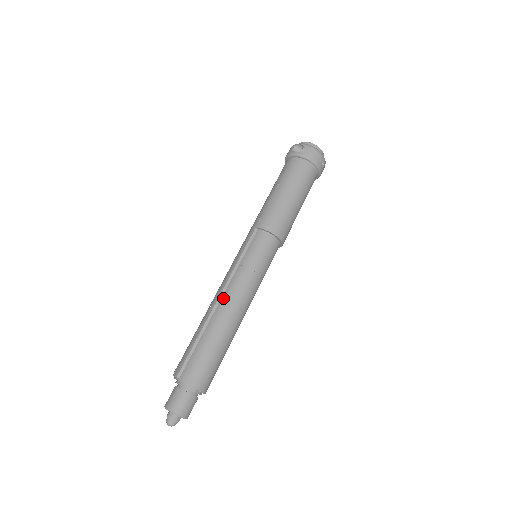
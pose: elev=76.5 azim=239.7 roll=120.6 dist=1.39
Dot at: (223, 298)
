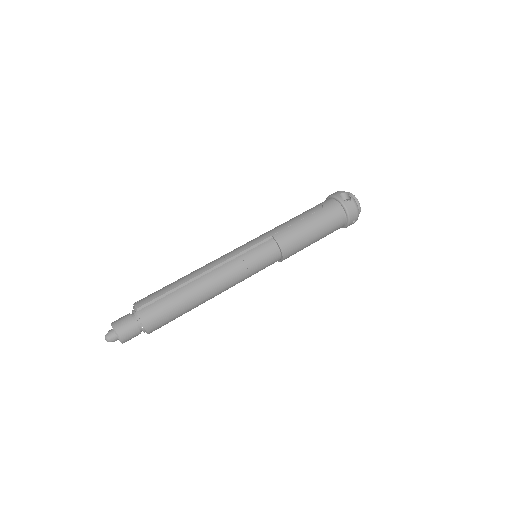
Dot at: (211, 273)
